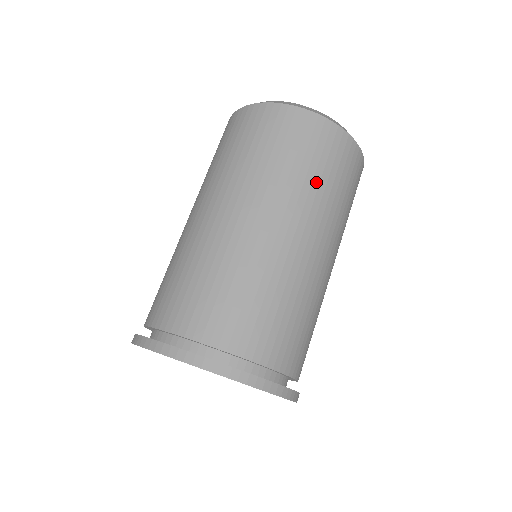
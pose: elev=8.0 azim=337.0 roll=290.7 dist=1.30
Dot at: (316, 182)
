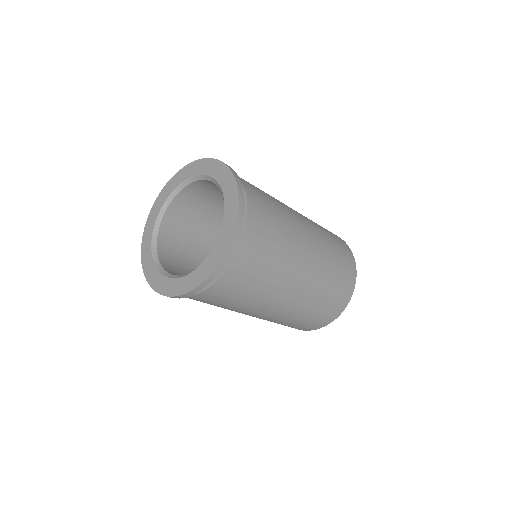
Dot at: (328, 238)
